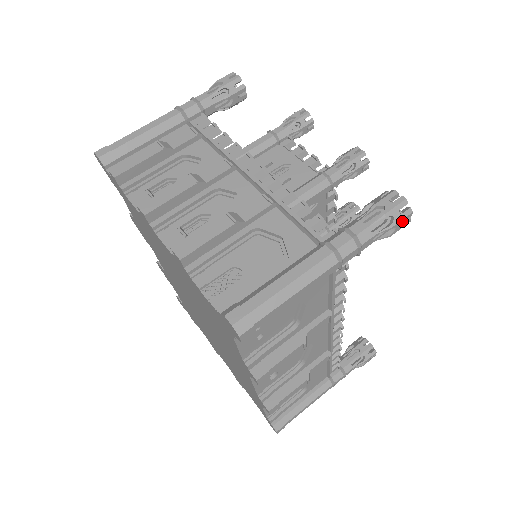
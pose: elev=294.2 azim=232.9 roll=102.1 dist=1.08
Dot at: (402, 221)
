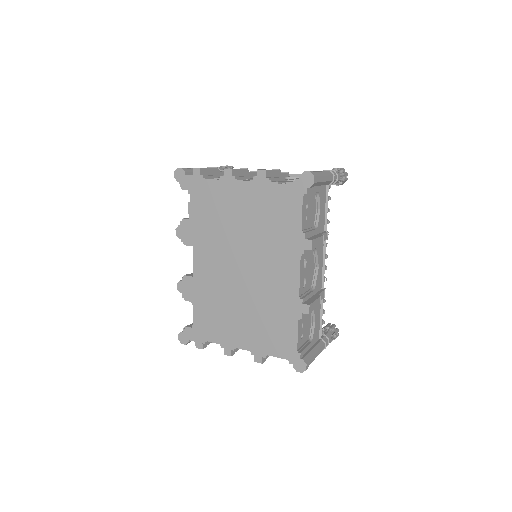
Dot at: (346, 175)
